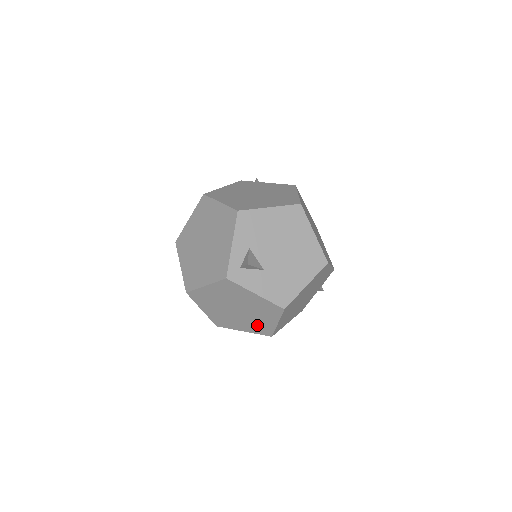
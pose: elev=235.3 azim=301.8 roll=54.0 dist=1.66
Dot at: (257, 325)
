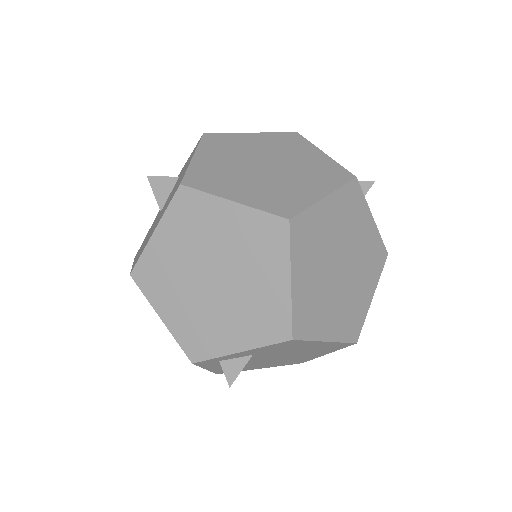
Dot at: occluded
